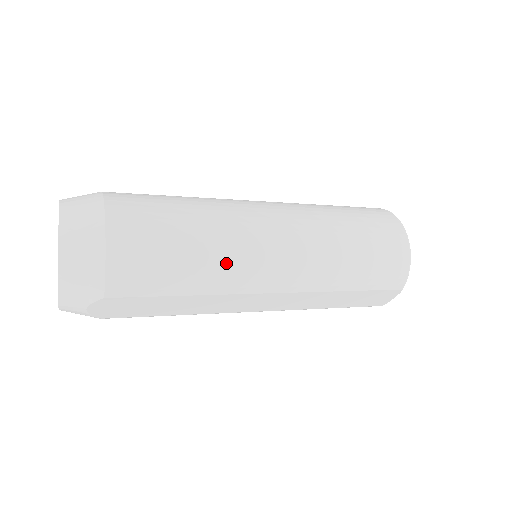
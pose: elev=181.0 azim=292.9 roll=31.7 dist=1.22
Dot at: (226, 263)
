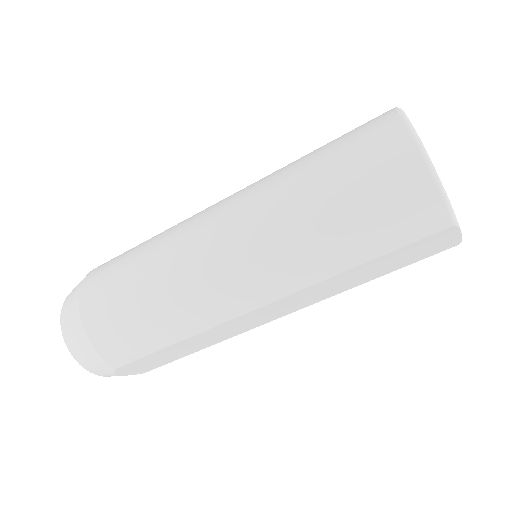
Dot at: (184, 304)
